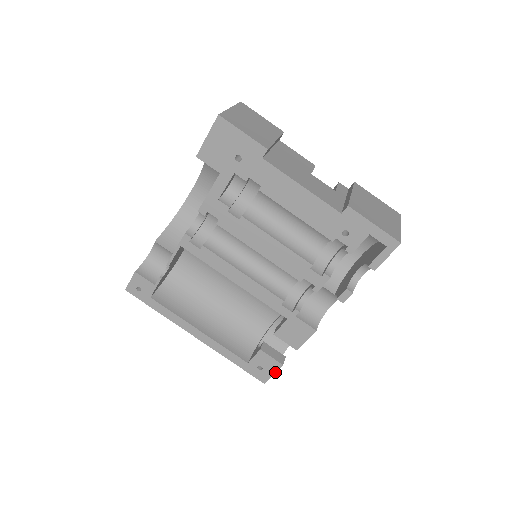
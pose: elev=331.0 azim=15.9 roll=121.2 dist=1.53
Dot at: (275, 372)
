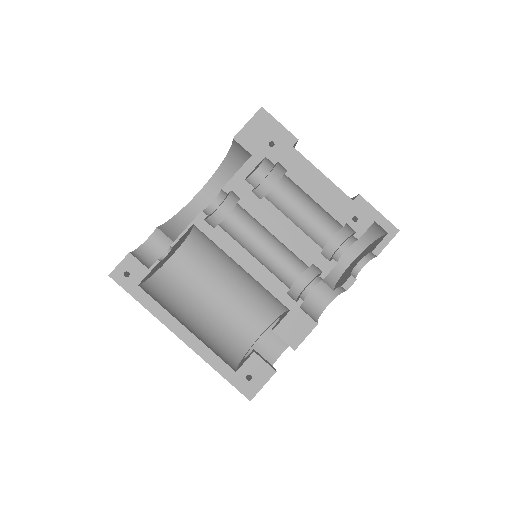
Dot at: (266, 382)
